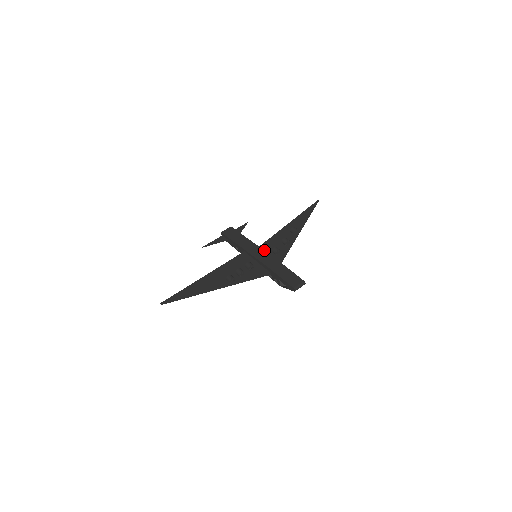
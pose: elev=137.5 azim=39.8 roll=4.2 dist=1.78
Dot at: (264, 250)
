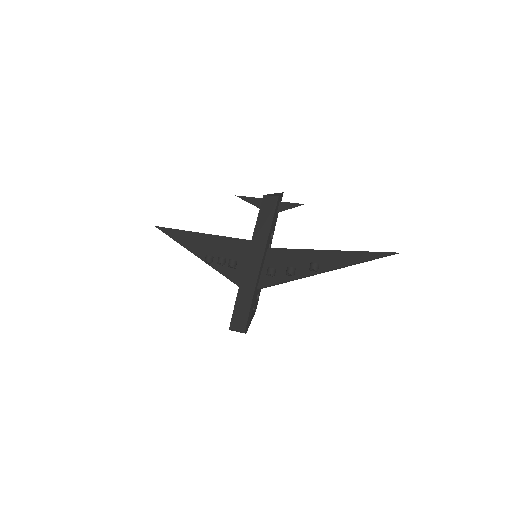
Dot at: (268, 257)
